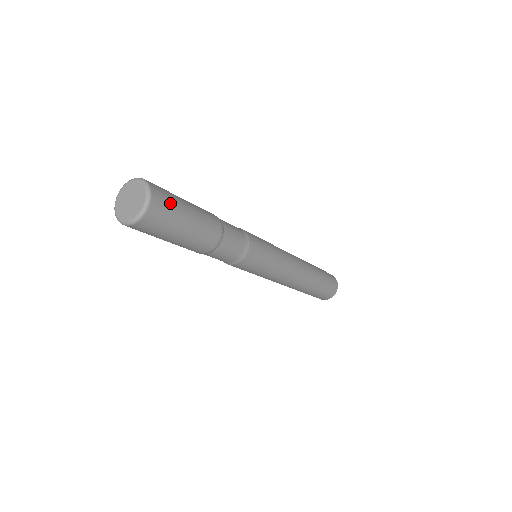
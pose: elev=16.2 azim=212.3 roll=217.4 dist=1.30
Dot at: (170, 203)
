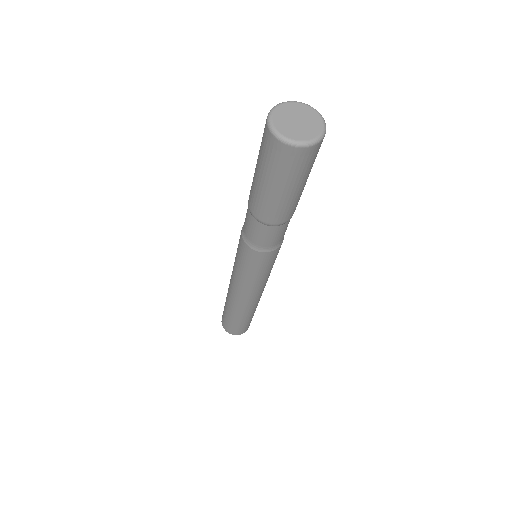
Dot at: (314, 161)
